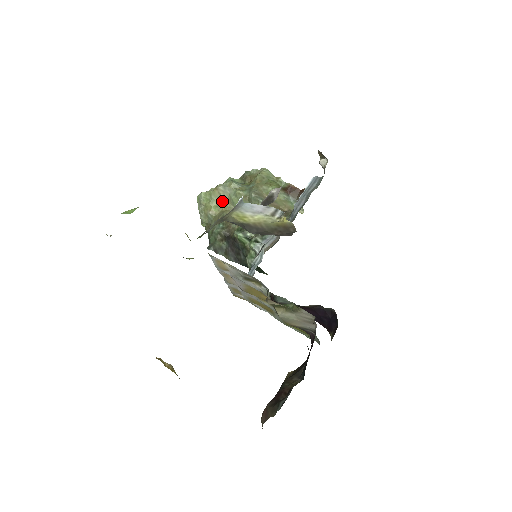
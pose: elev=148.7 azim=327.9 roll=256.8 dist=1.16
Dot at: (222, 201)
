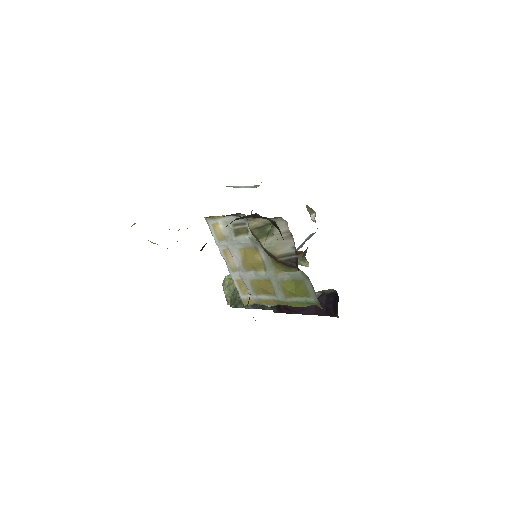
Dot at: occluded
